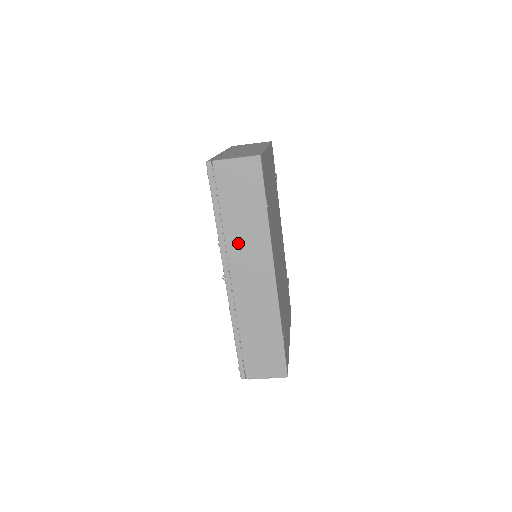
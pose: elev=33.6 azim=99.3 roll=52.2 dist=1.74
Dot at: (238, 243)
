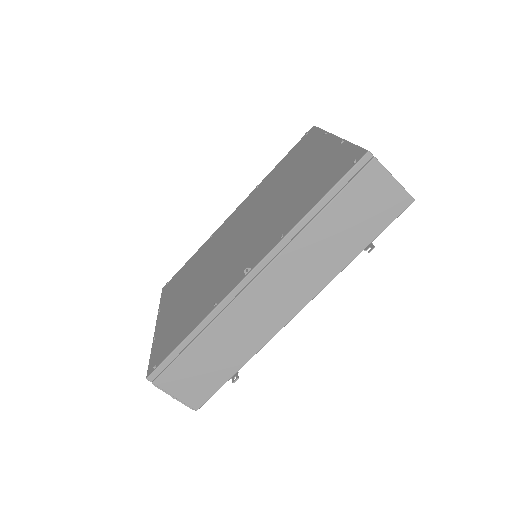
Dot at: (303, 254)
